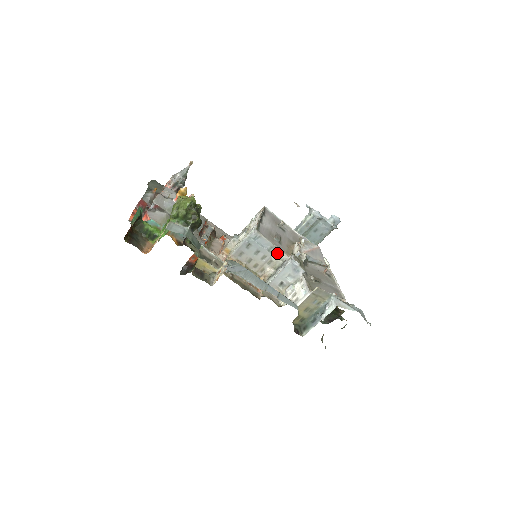
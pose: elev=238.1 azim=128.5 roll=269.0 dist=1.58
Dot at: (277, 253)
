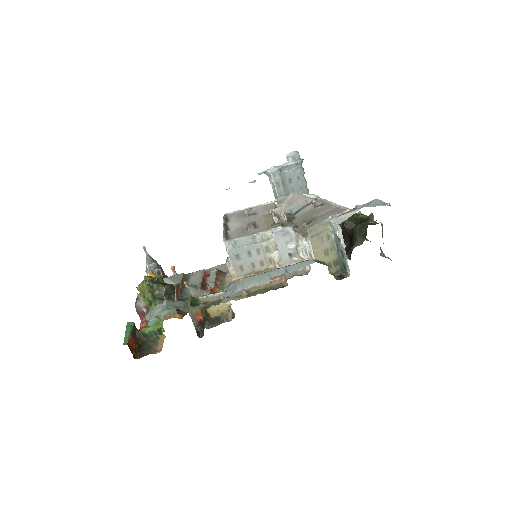
Dot at: (262, 237)
